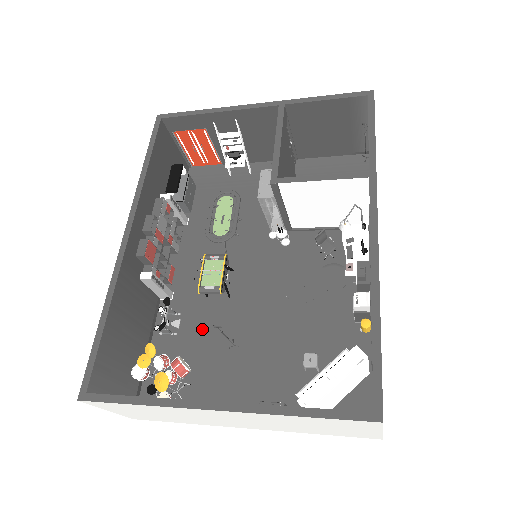
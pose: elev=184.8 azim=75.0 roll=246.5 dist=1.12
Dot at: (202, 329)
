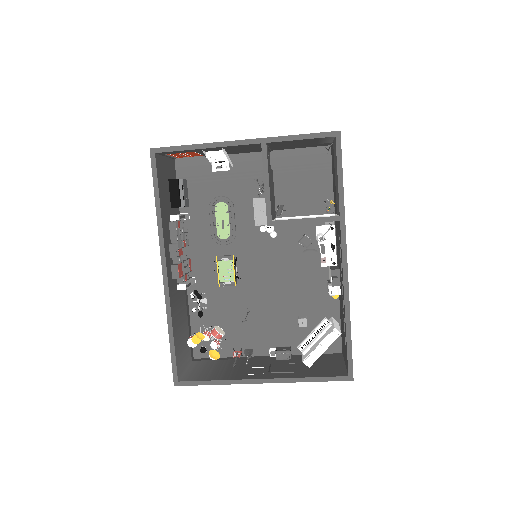
Dot at: (224, 303)
